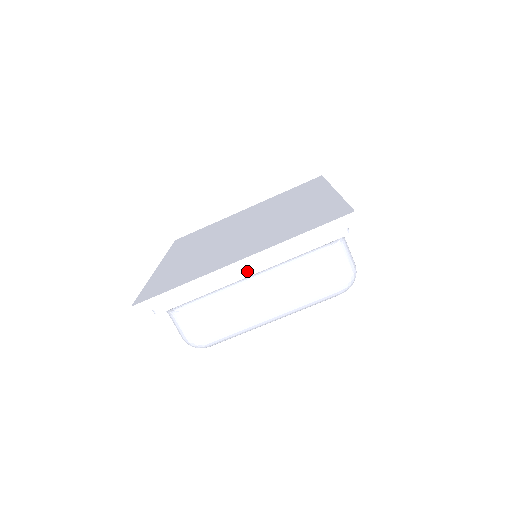
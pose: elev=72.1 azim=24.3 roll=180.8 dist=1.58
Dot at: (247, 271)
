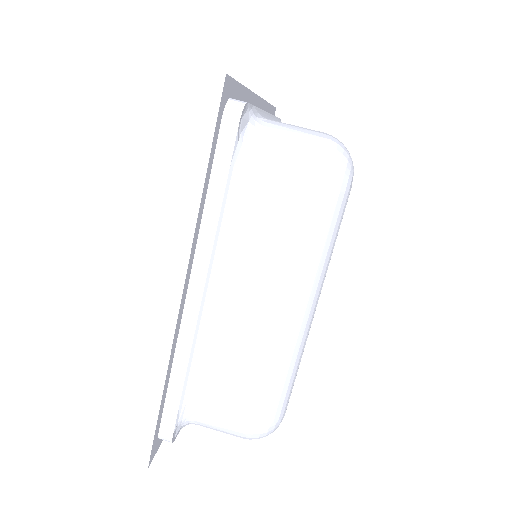
Dot at: (193, 291)
